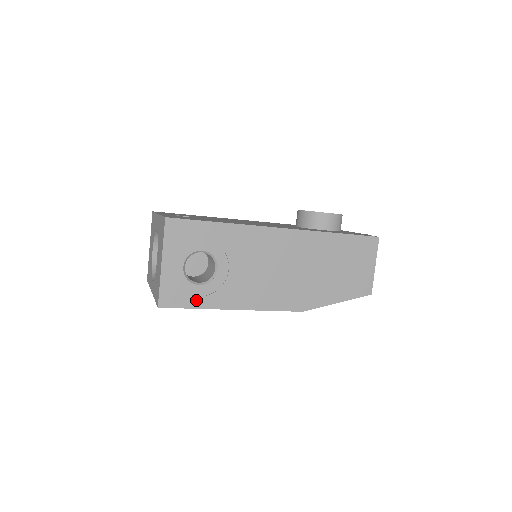
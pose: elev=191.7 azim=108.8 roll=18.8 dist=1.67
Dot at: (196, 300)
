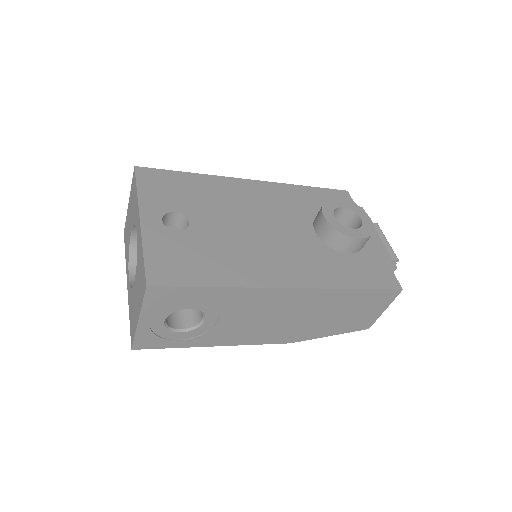
Dot at: (176, 343)
